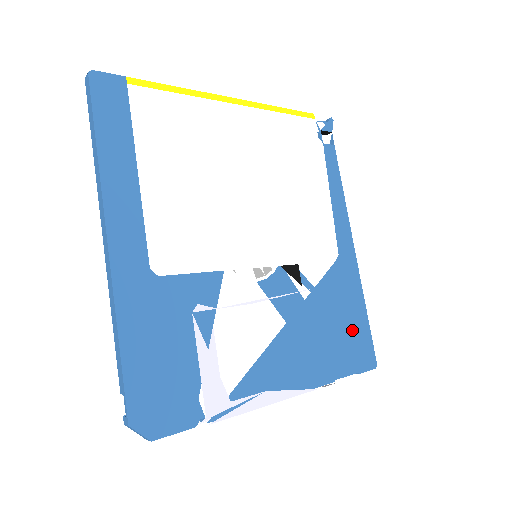
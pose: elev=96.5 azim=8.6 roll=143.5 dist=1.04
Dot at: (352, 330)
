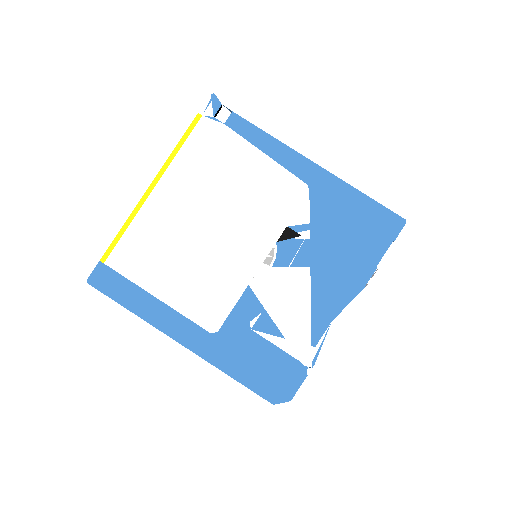
Dot at: (363, 221)
